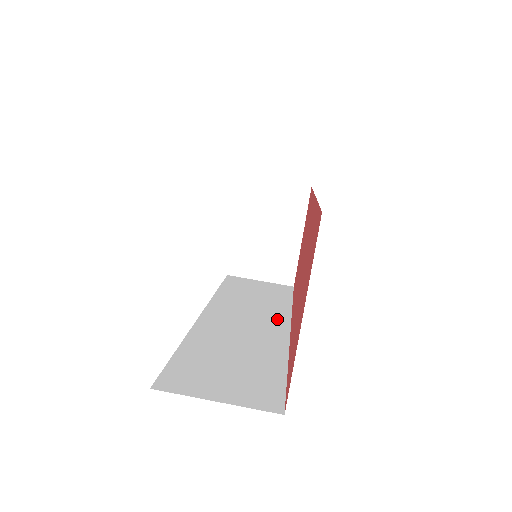
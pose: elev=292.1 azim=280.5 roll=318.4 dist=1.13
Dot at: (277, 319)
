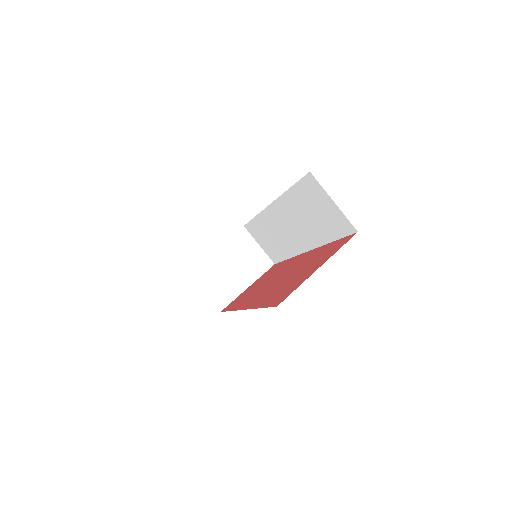
Dot at: occluded
